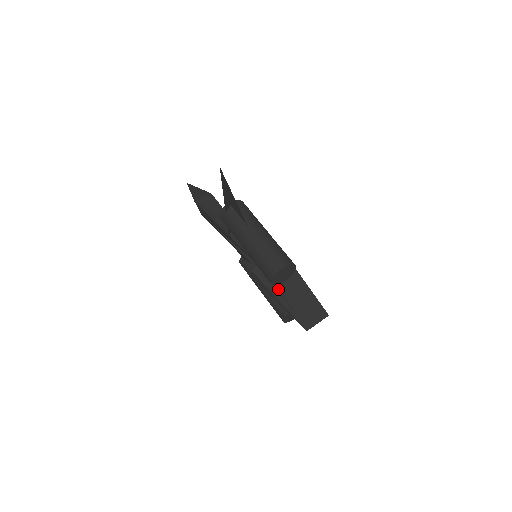
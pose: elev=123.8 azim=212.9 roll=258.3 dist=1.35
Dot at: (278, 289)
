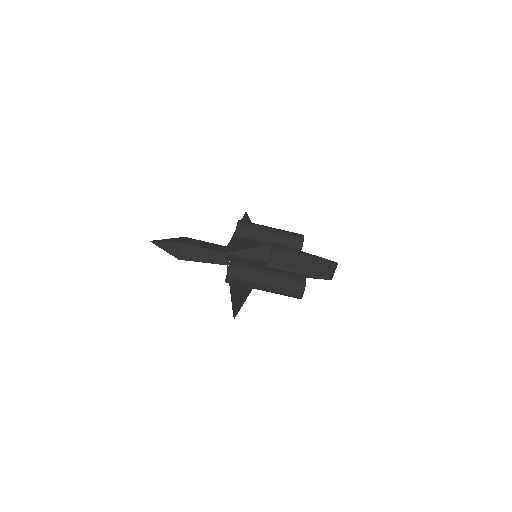
Dot at: occluded
